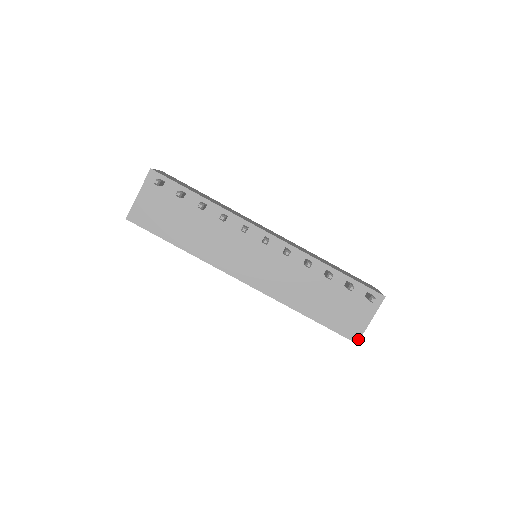
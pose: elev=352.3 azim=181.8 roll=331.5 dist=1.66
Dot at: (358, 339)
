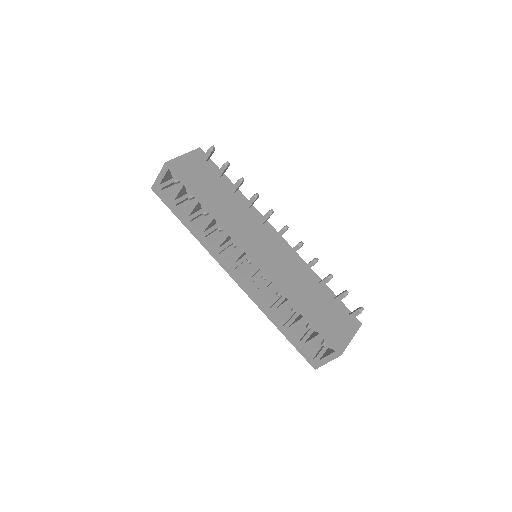
Dot at: (342, 351)
